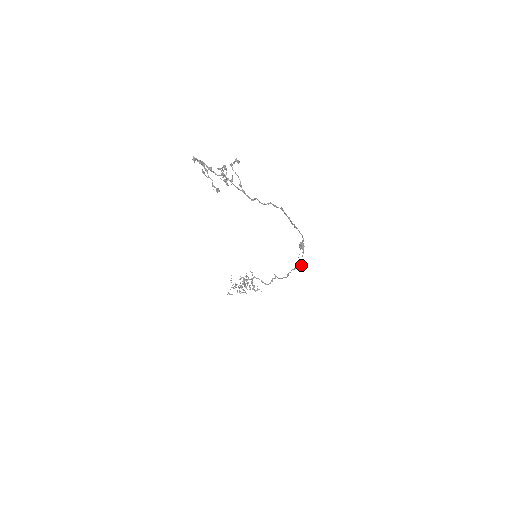
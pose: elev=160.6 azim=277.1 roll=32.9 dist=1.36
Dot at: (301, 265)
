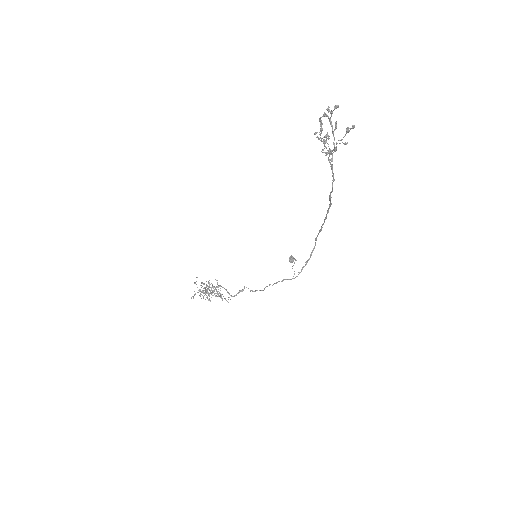
Dot at: (297, 276)
